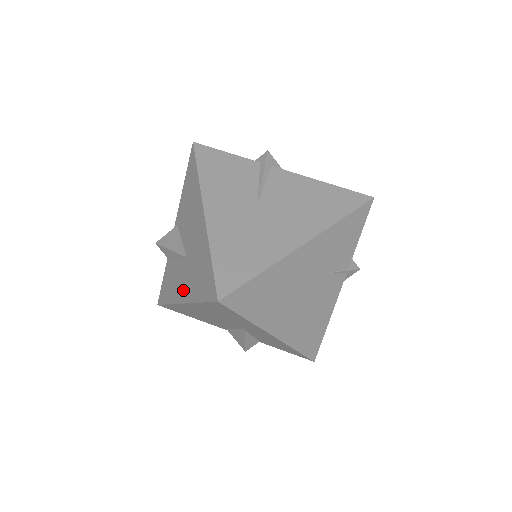
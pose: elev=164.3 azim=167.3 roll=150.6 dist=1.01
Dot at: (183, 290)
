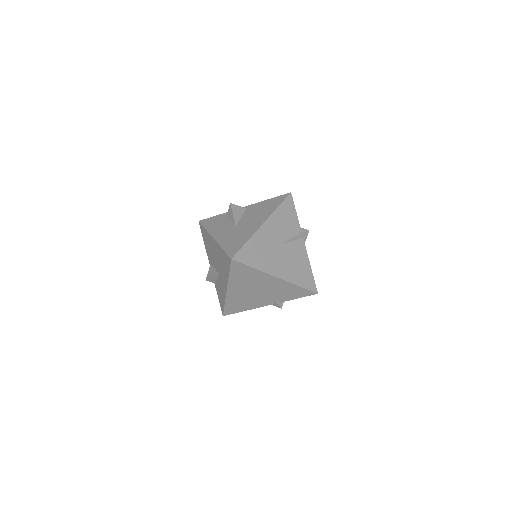
Dot at: (220, 235)
